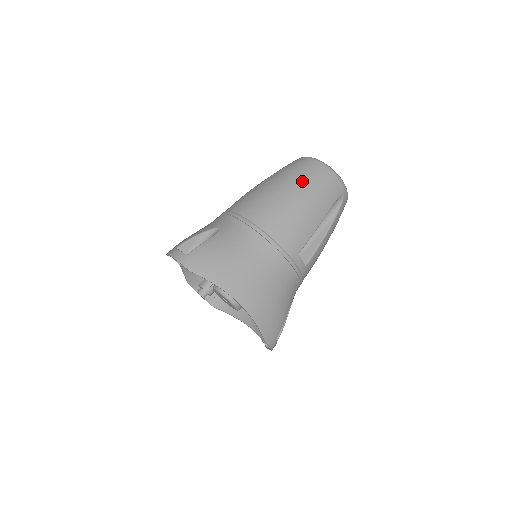
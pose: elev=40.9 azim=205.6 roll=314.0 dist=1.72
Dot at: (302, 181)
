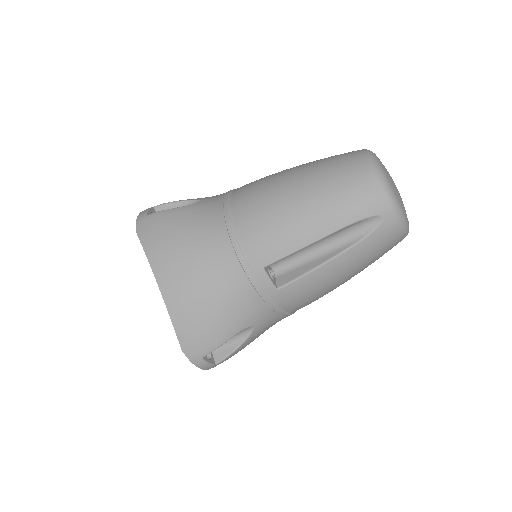
Dot at: (321, 176)
